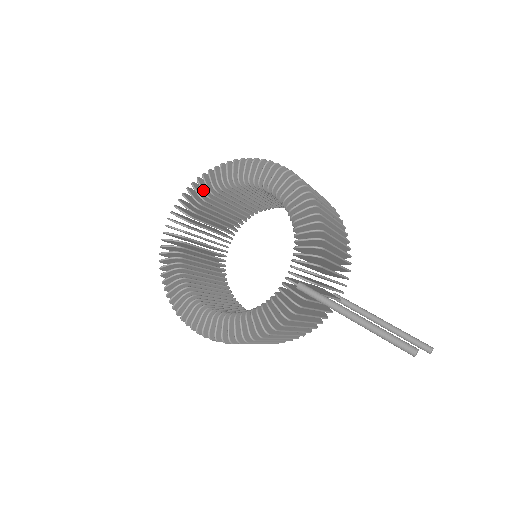
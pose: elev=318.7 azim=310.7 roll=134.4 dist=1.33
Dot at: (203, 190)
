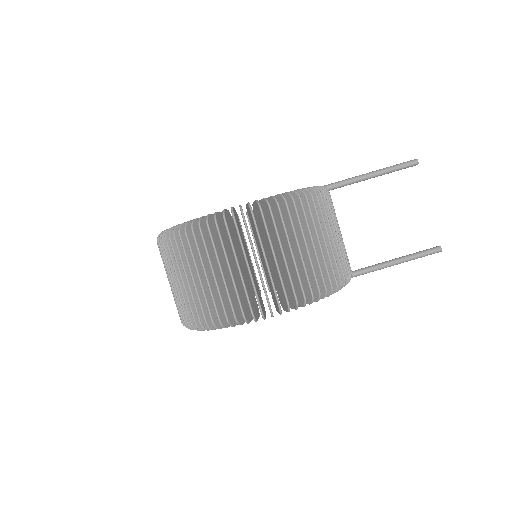
Dot at: occluded
